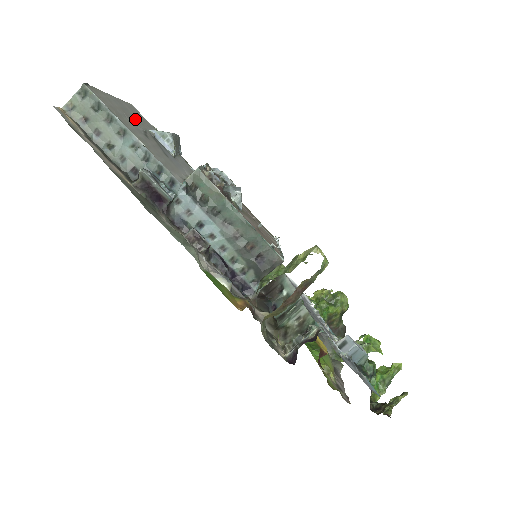
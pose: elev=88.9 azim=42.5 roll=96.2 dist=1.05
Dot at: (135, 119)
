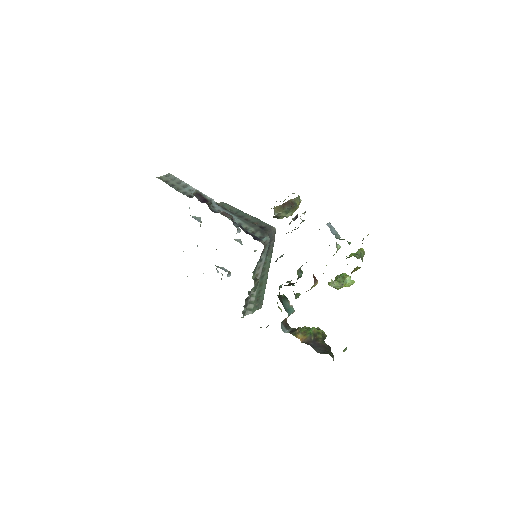
Dot at: occluded
